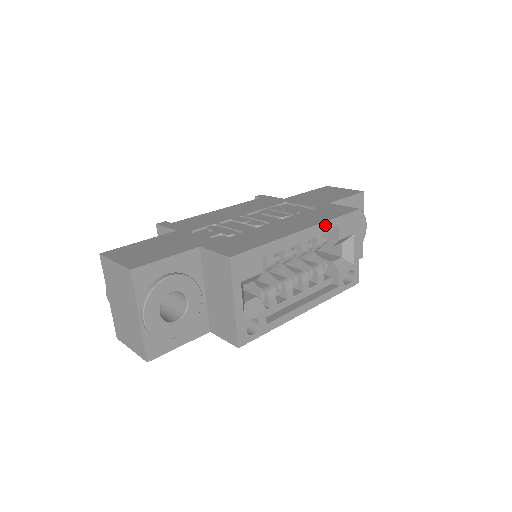
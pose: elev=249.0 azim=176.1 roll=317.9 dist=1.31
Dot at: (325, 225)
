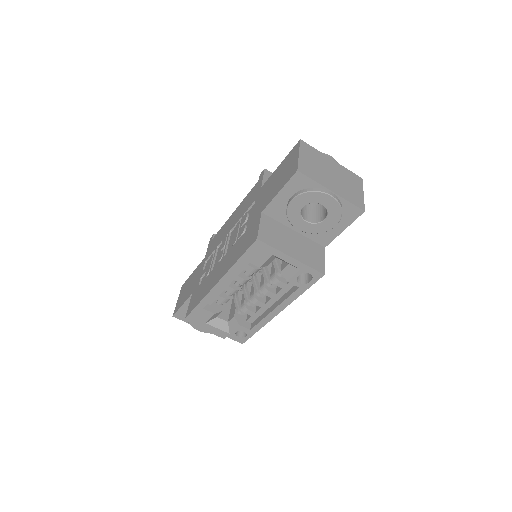
Dot at: (233, 270)
